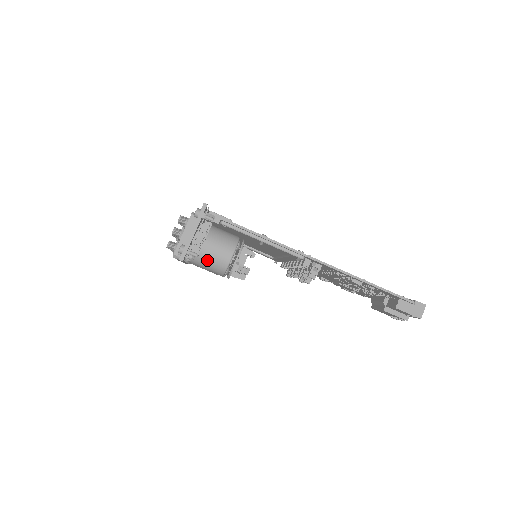
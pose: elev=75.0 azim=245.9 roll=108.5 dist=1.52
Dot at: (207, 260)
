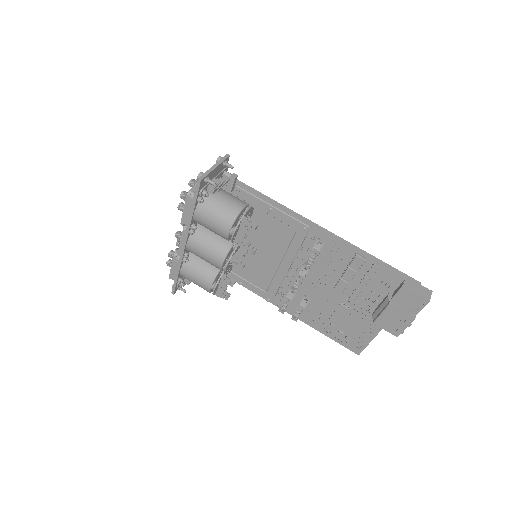
Dot at: (218, 207)
